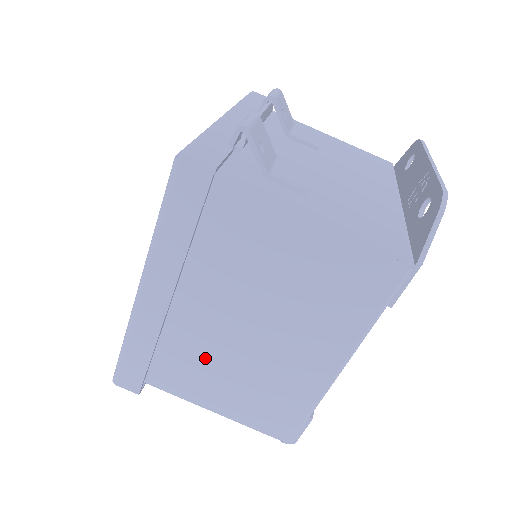
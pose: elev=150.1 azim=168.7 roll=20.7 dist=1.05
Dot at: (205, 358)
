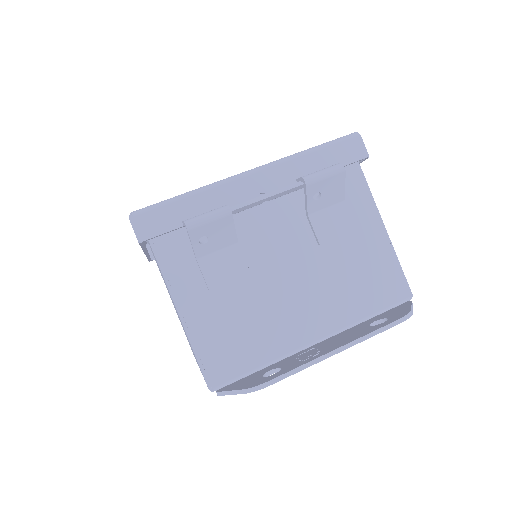
Dot at: occluded
